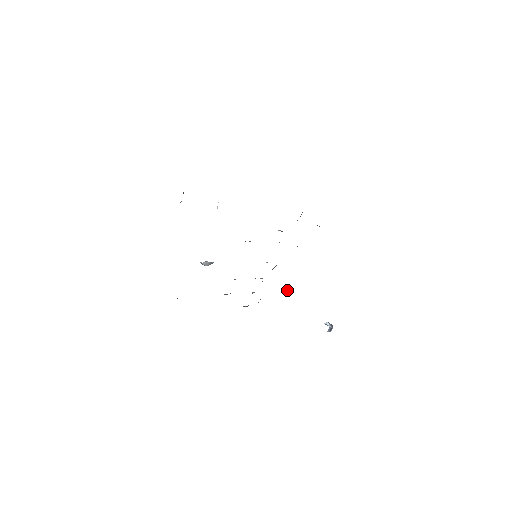
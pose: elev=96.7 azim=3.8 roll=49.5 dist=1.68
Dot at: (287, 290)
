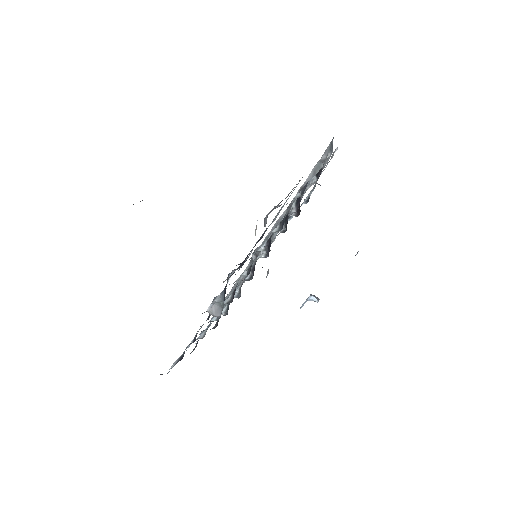
Dot at: (268, 271)
